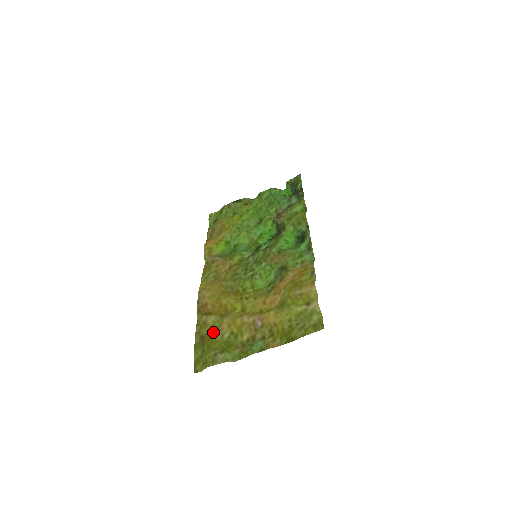
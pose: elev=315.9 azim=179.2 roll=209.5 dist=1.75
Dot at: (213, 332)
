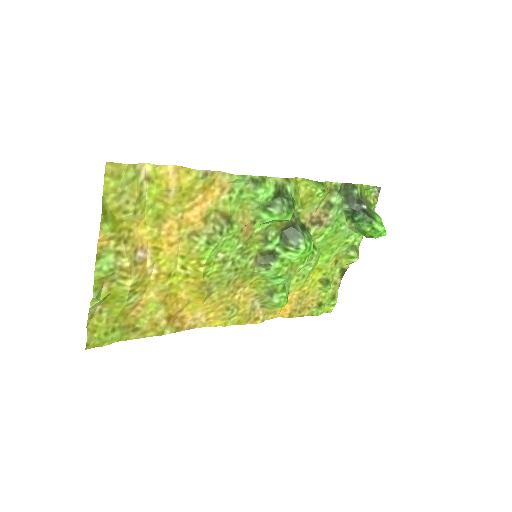
Dot at: (135, 310)
